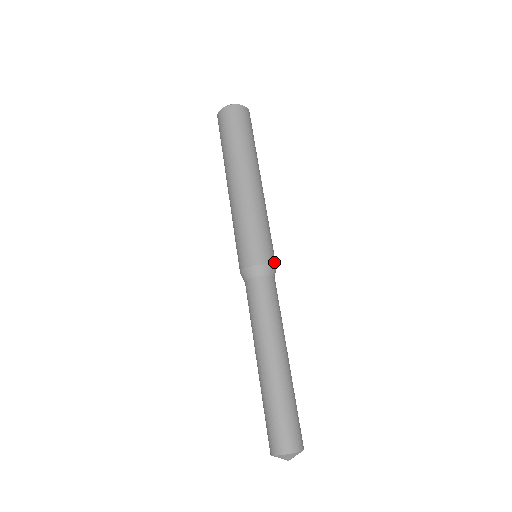
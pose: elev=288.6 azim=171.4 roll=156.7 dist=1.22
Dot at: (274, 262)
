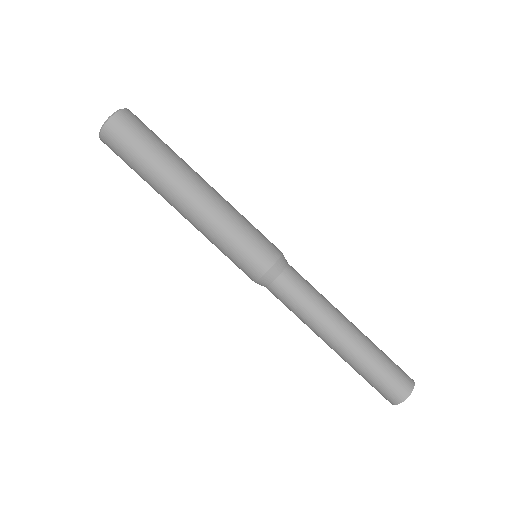
Dot at: (276, 254)
